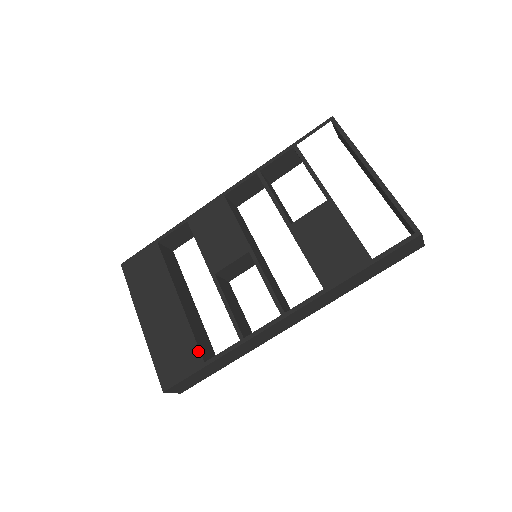
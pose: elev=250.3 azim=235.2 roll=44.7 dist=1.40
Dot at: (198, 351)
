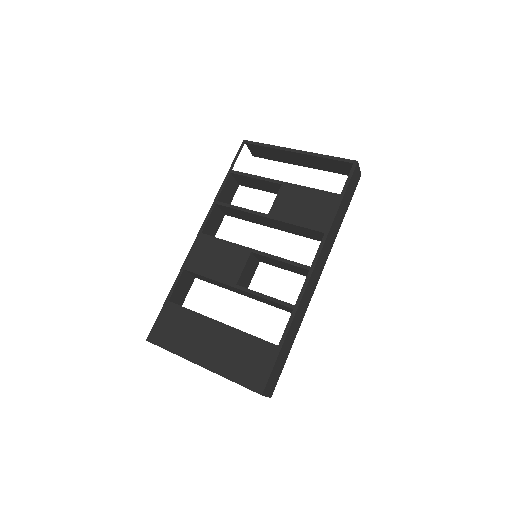
Dot at: (266, 343)
